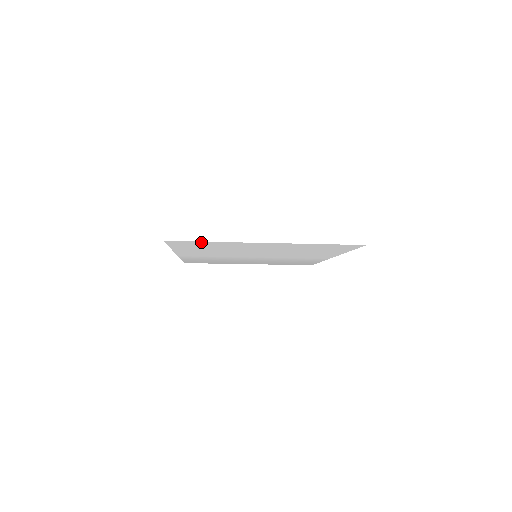
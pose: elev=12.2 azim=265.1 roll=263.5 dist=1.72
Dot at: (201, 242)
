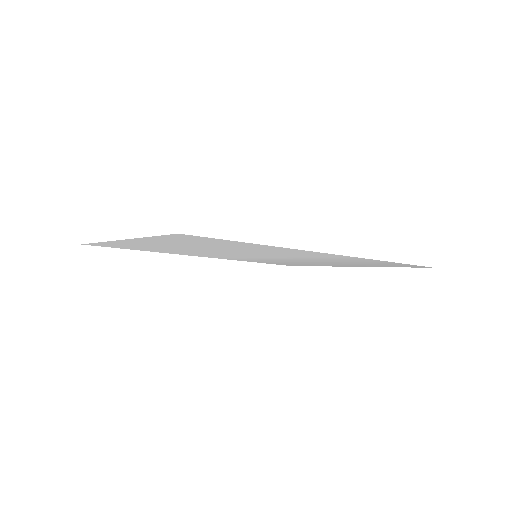
Dot at: occluded
